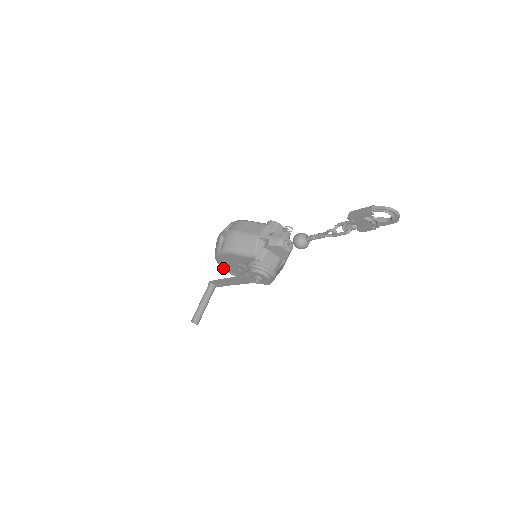
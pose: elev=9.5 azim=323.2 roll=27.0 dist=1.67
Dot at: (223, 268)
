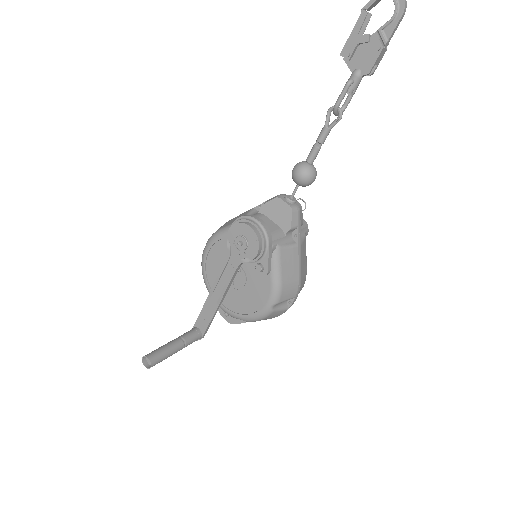
Dot at: occluded
